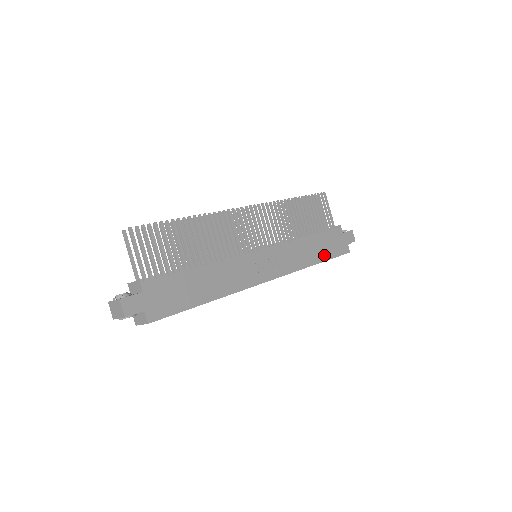
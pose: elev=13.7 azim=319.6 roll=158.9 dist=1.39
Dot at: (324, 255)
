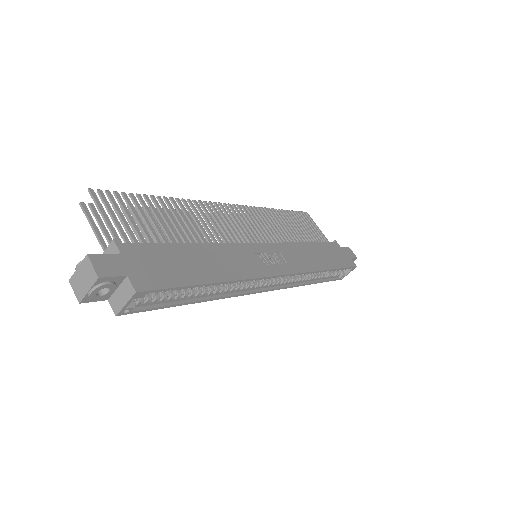
Dot at: (332, 263)
